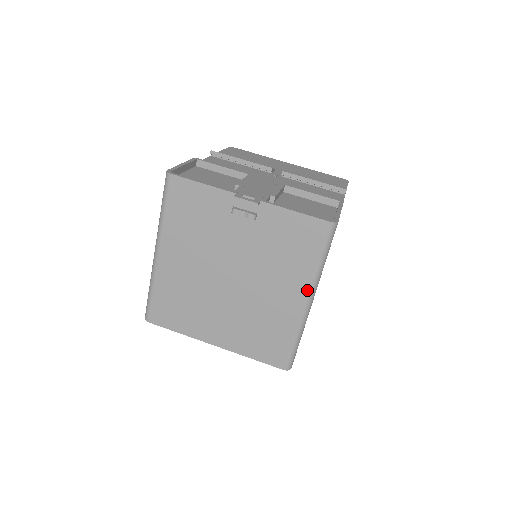
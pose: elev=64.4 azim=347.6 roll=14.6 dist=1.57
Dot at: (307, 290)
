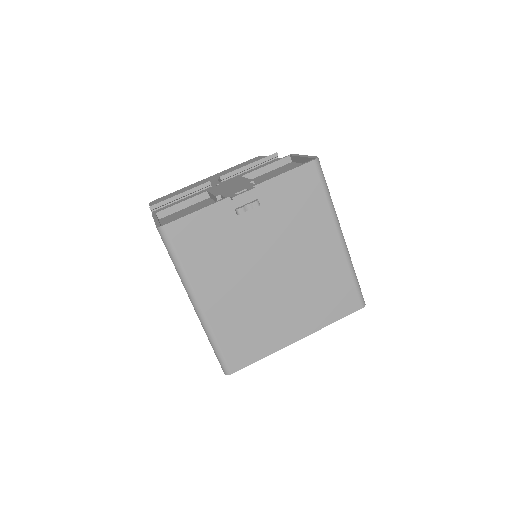
Dot at: (335, 228)
